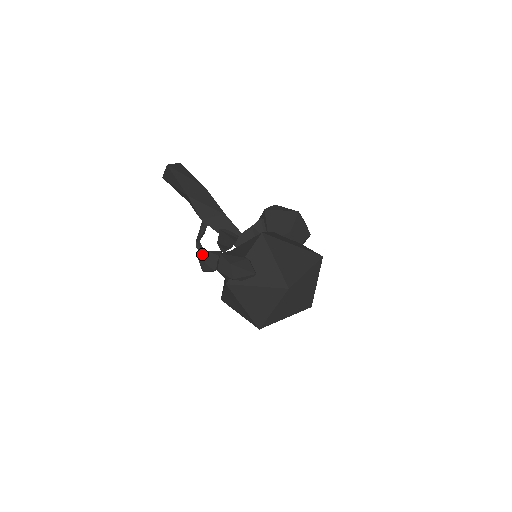
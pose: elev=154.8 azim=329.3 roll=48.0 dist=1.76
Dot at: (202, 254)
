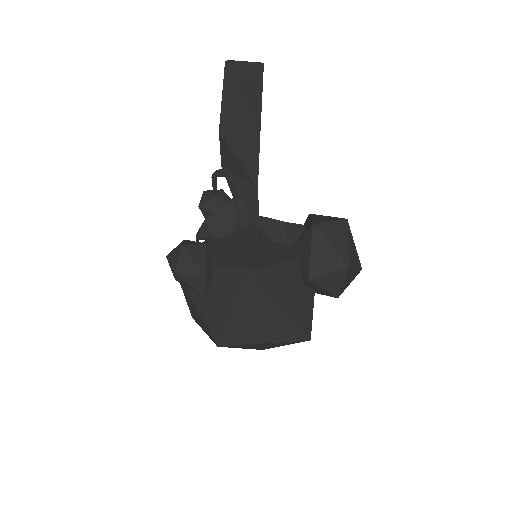
Dot at: (213, 189)
